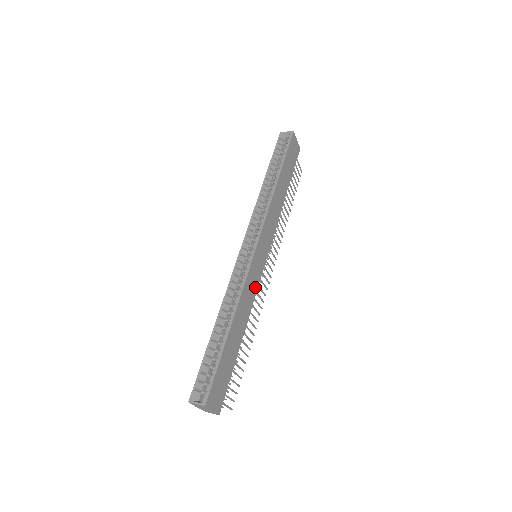
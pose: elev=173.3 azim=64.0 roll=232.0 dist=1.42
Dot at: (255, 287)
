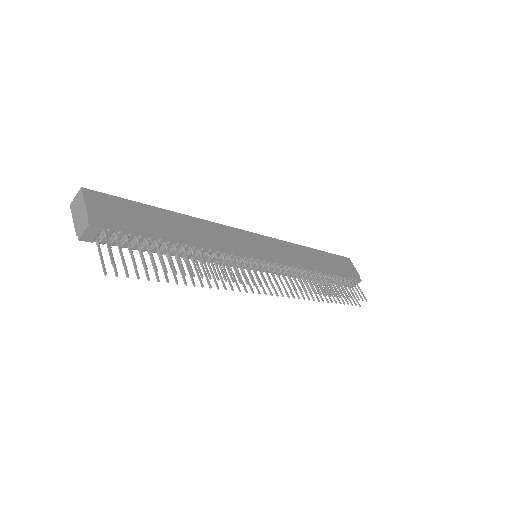
Dot at: (235, 247)
